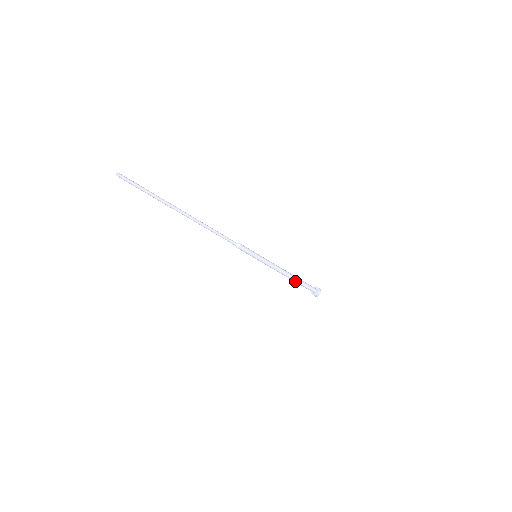
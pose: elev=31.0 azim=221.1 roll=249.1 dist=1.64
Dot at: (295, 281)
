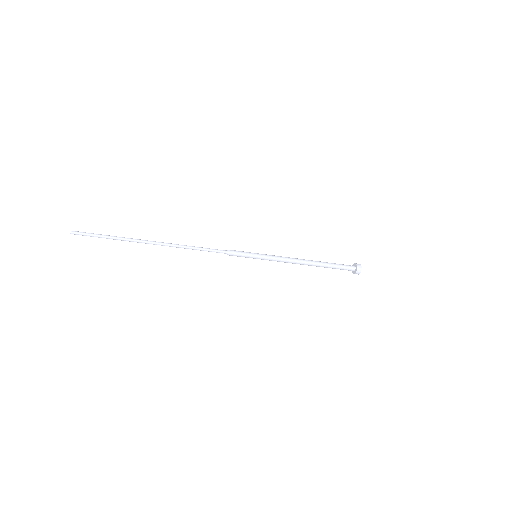
Dot at: (321, 265)
